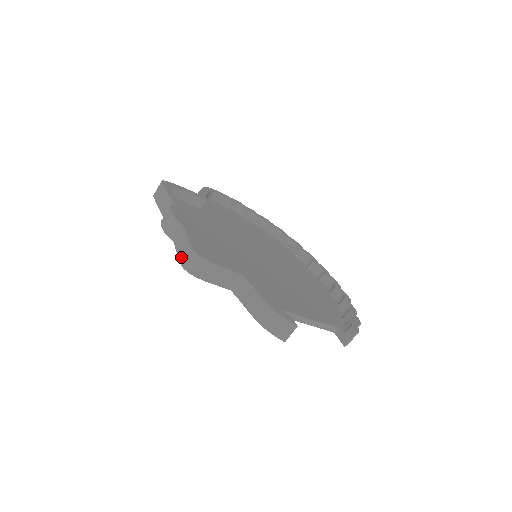
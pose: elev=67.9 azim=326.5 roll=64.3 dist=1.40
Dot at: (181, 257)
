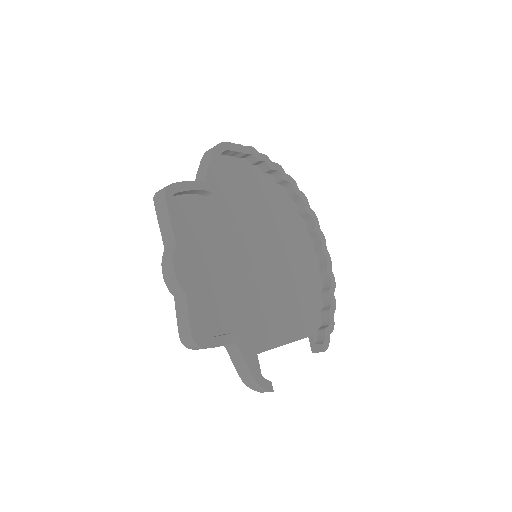
Dot at: (180, 331)
